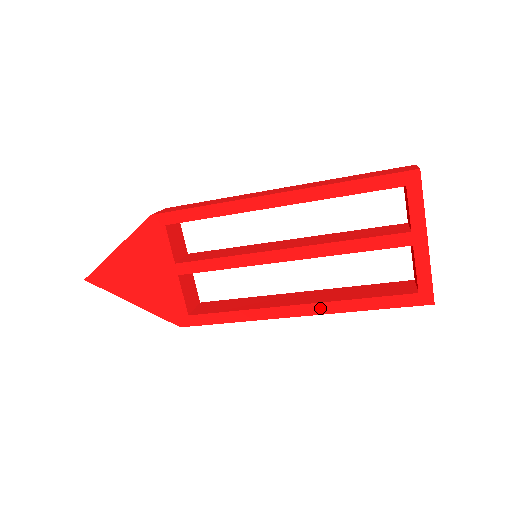
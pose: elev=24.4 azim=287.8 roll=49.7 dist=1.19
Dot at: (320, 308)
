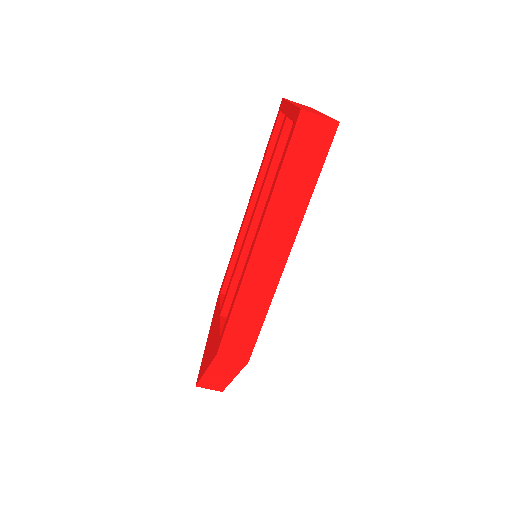
Dot at: (261, 220)
